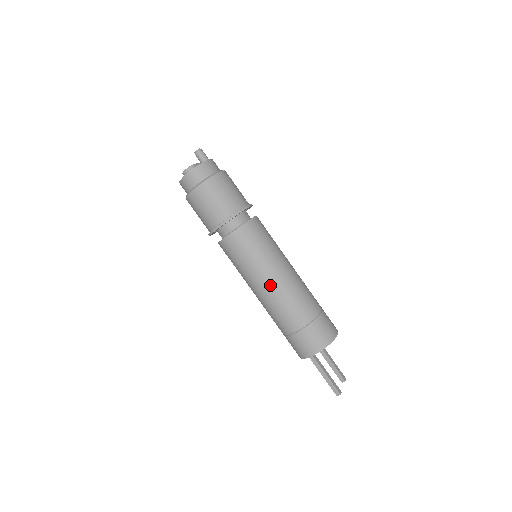
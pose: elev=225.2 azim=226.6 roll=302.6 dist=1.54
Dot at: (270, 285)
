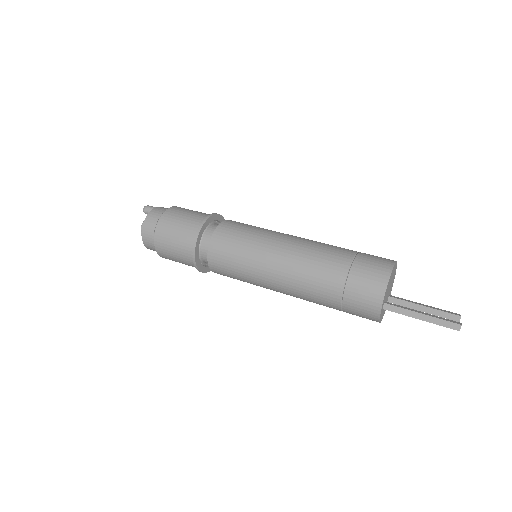
Dot at: (280, 260)
